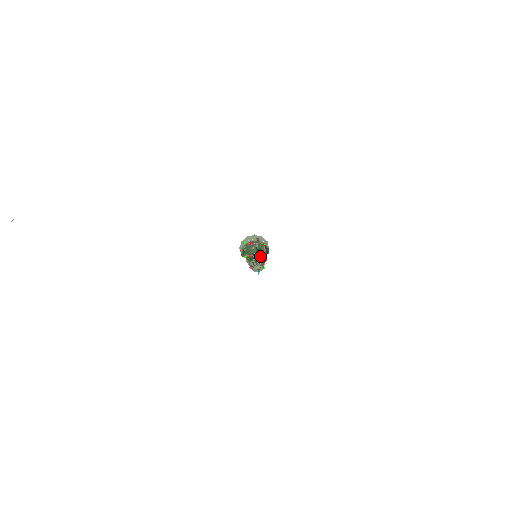
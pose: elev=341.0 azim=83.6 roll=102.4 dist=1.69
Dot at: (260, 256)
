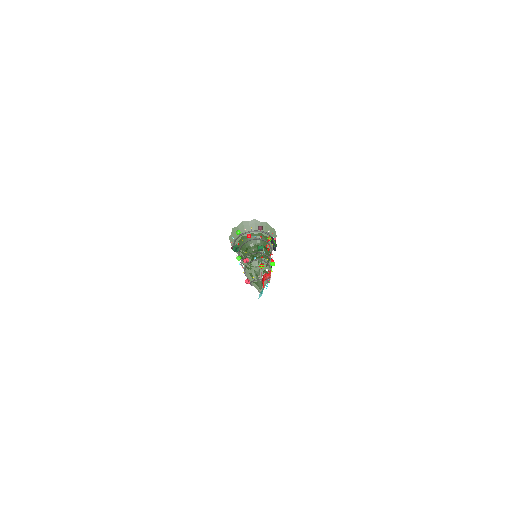
Dot at: (263, 262)
